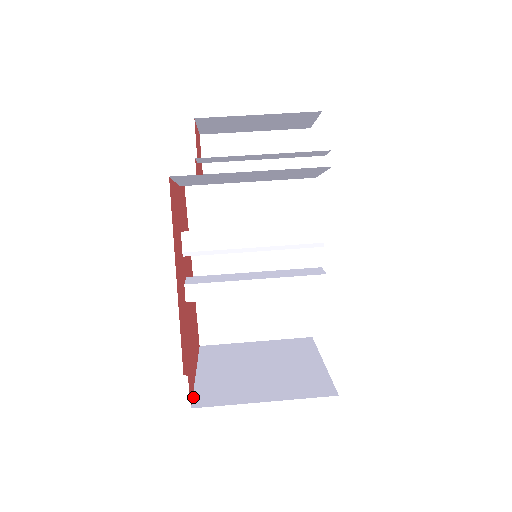
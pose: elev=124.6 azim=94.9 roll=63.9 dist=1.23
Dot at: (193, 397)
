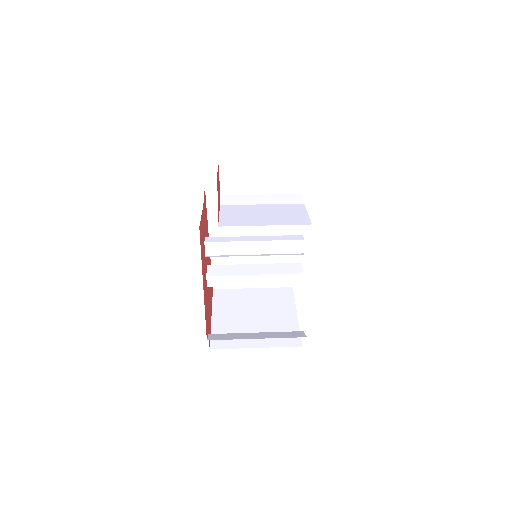
Dot at: (211, 340)
